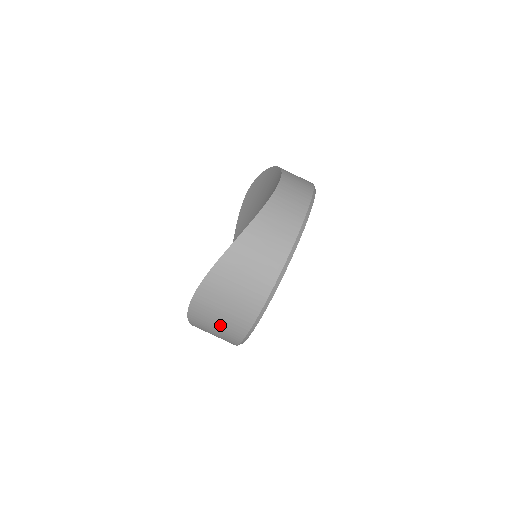
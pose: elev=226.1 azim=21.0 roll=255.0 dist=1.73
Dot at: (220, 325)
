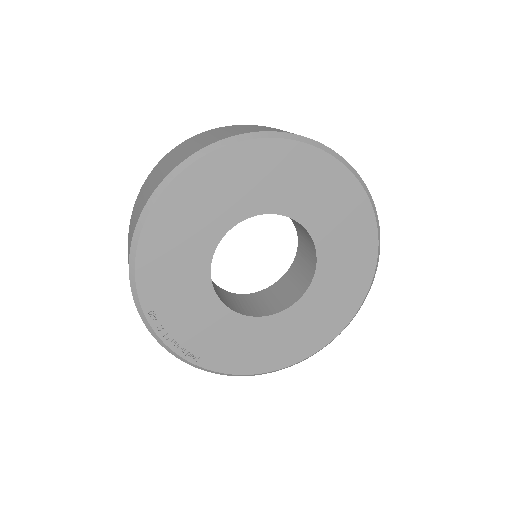
Dot at: (161, 172)
